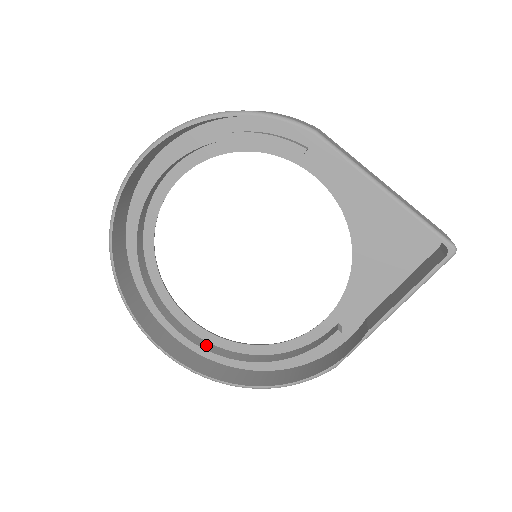
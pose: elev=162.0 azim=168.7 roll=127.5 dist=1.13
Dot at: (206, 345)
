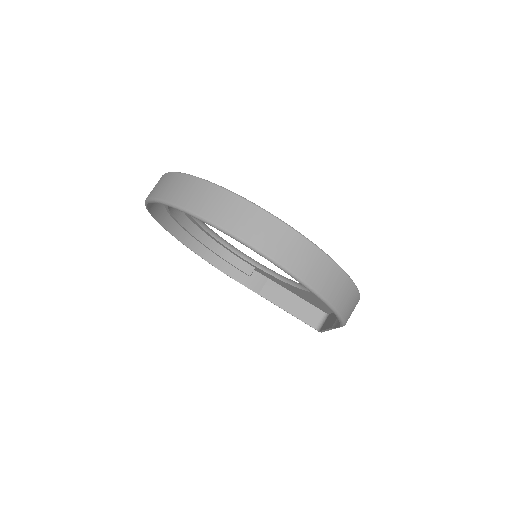
Dot at: (179, 214)
